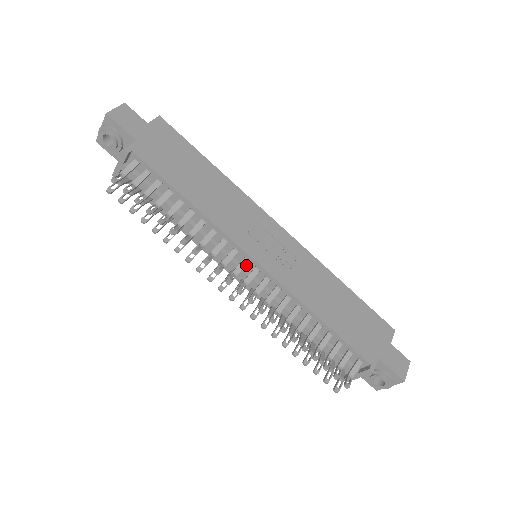
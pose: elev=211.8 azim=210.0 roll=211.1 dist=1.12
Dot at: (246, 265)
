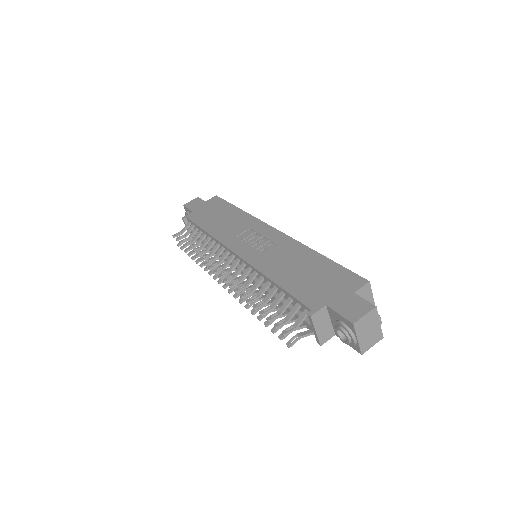
Dot at: occluded
